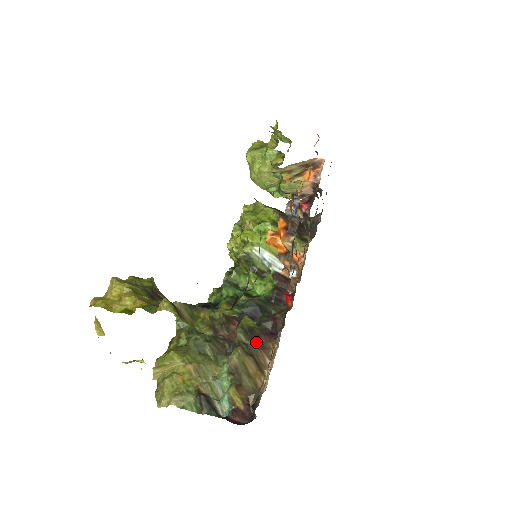
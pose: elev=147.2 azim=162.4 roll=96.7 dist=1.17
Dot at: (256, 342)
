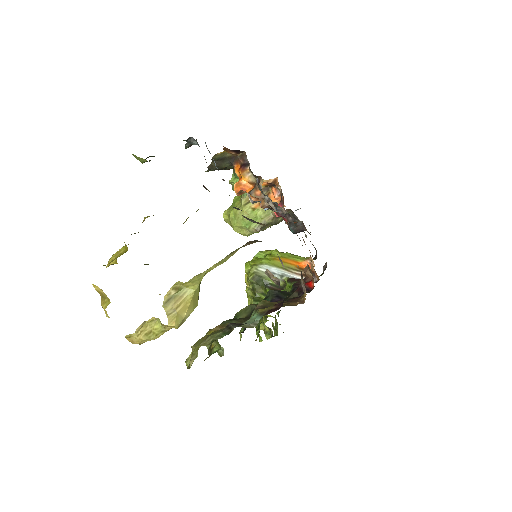
Dot at: occluded
